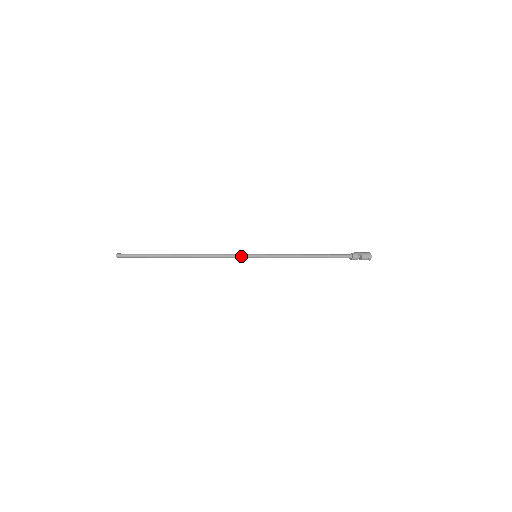
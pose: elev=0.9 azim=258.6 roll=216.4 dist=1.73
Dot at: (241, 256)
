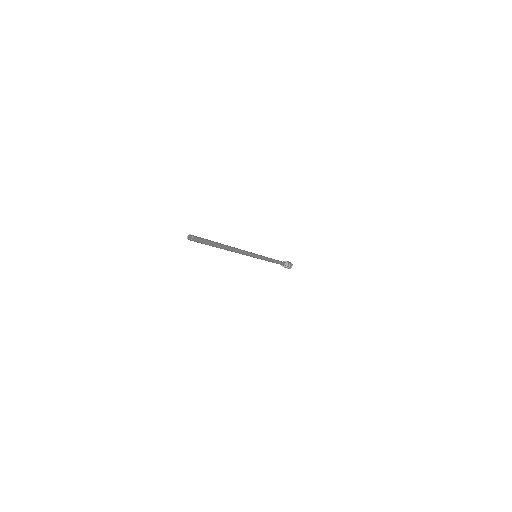
Dot at: (252, 255)
